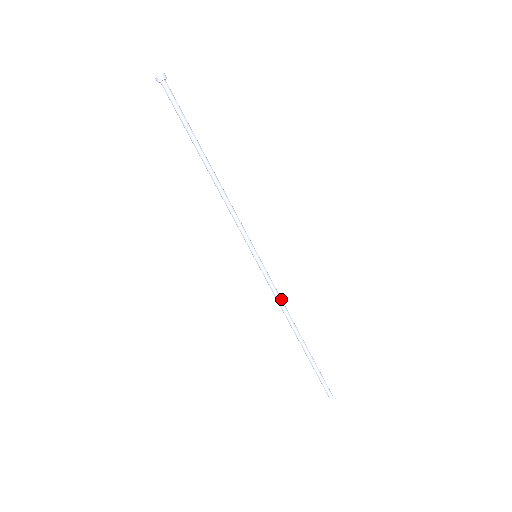
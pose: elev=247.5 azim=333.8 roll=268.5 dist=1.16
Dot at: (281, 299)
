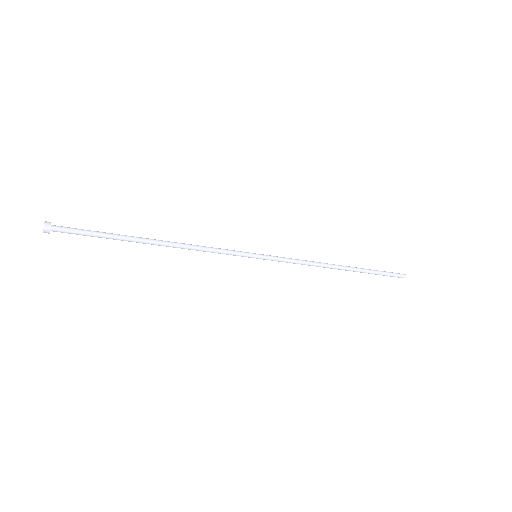
Dot at: (304, 261)
